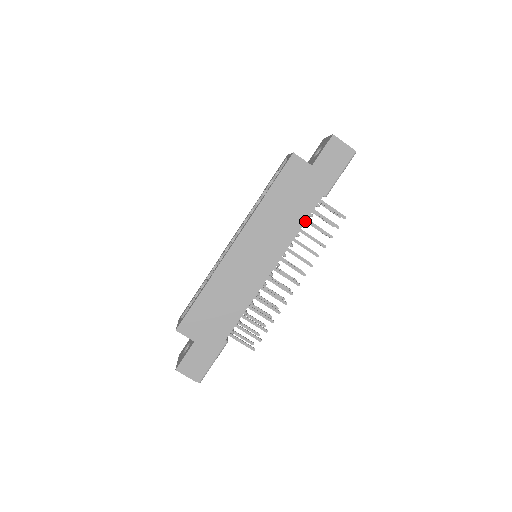
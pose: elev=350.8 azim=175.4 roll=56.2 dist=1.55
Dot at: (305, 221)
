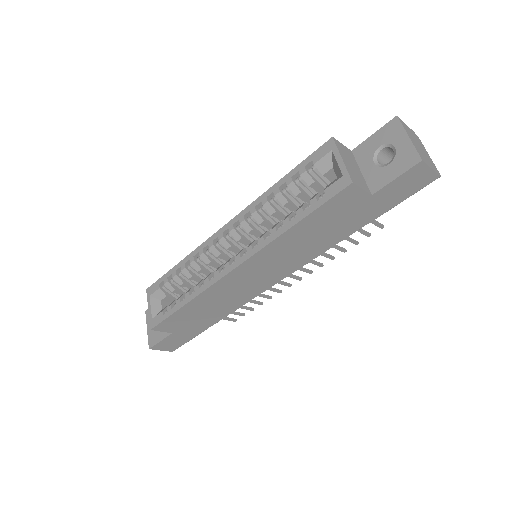
Dot at: (334, 245)
